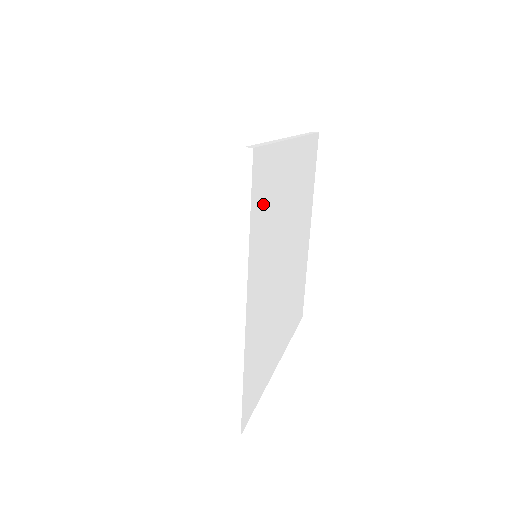
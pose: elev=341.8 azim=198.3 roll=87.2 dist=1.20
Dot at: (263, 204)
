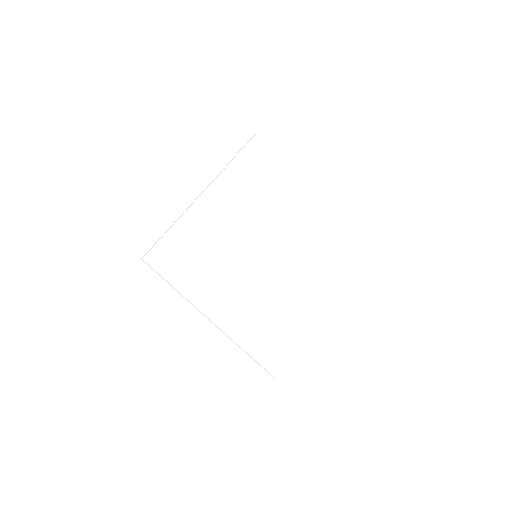
Dot at: (186, 265)
